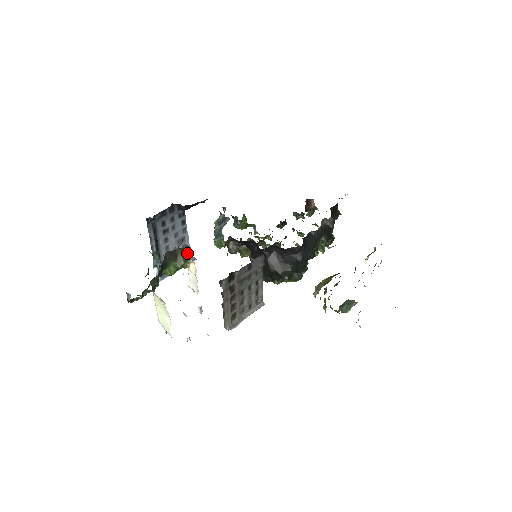
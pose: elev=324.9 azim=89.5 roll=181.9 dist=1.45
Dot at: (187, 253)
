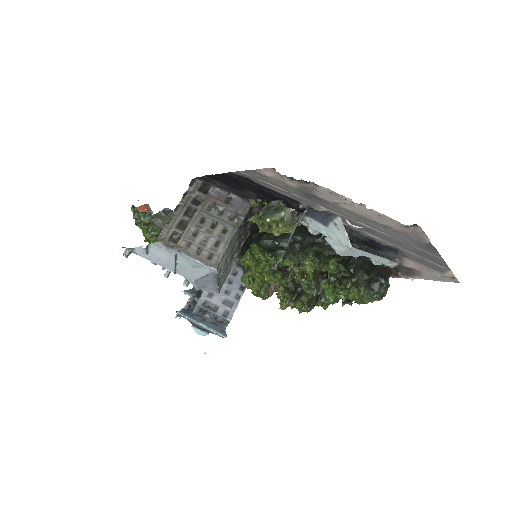
Dot at: occluded
